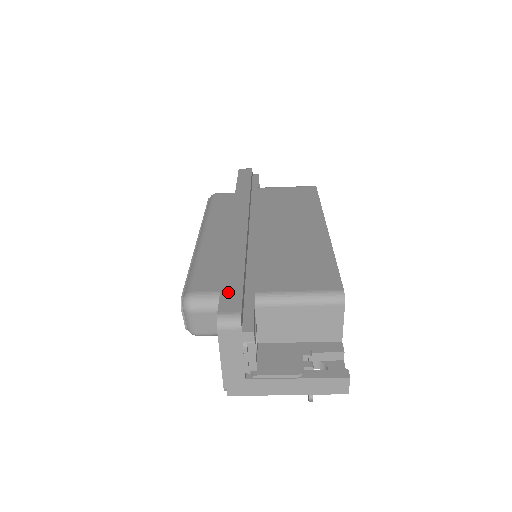
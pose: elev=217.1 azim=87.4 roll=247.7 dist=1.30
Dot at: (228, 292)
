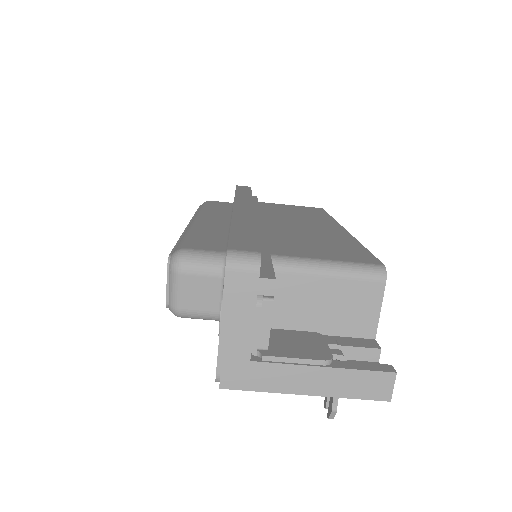
Dot at: (239, 238)
